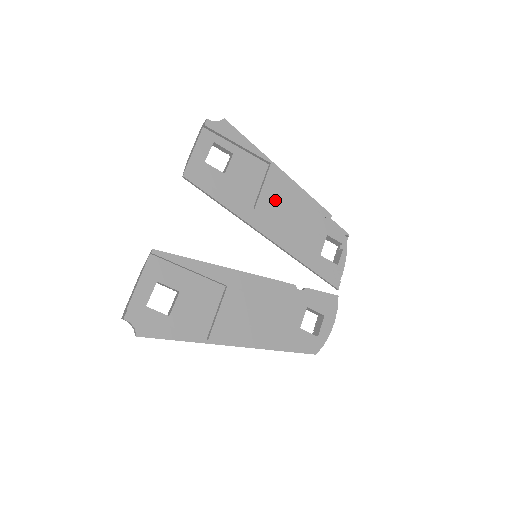
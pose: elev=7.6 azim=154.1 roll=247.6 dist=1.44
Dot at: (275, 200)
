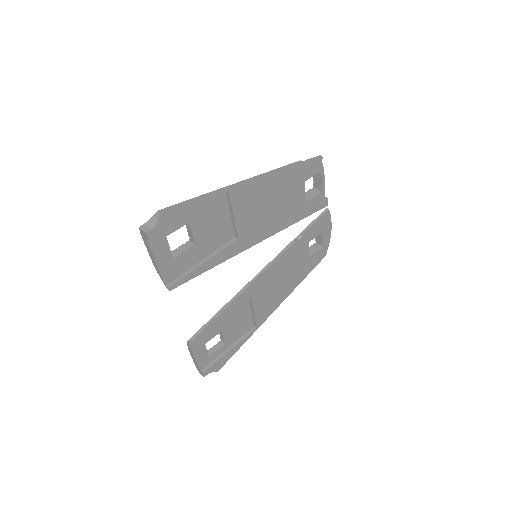
Dot at: (250, 212)
